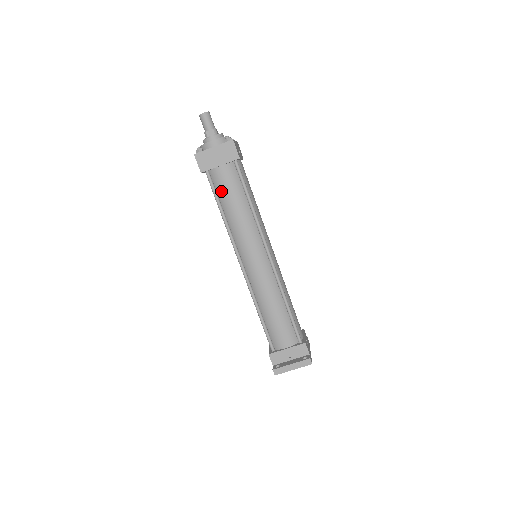
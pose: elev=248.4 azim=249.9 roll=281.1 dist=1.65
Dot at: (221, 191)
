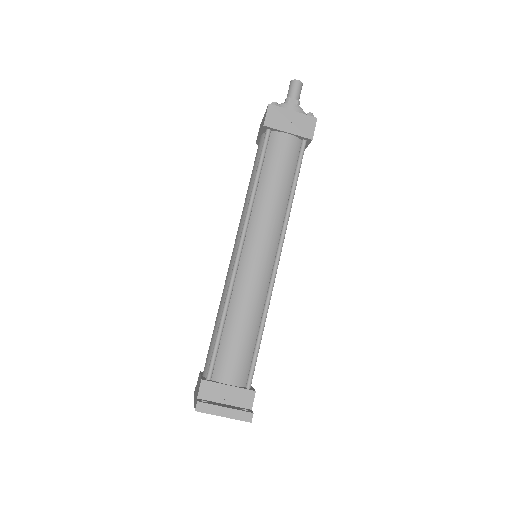
Dot at: (271, 158)
